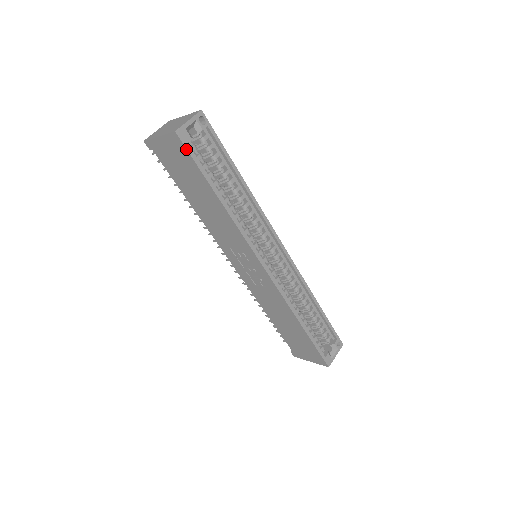
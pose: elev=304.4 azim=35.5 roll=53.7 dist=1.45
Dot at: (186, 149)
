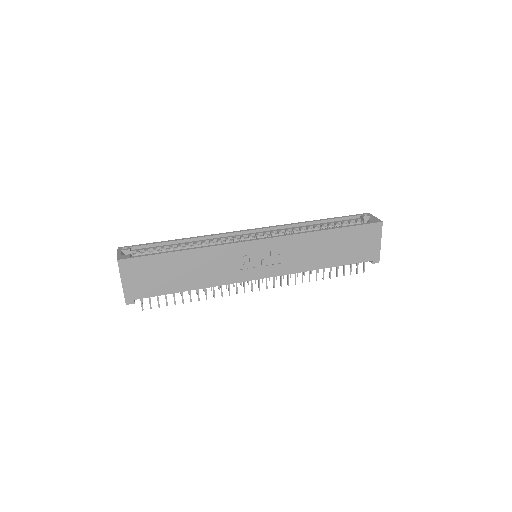
Dot at: (133, 258)
